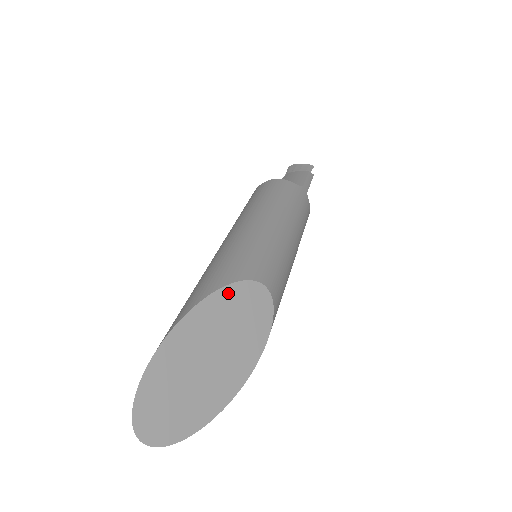
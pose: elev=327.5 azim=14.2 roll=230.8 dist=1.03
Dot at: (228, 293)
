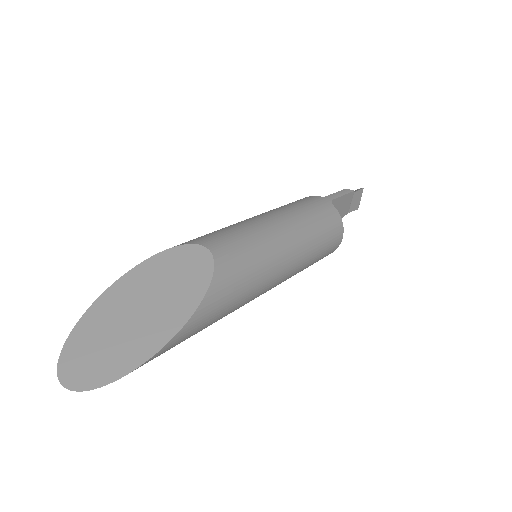
Dot at: (163, 257)
